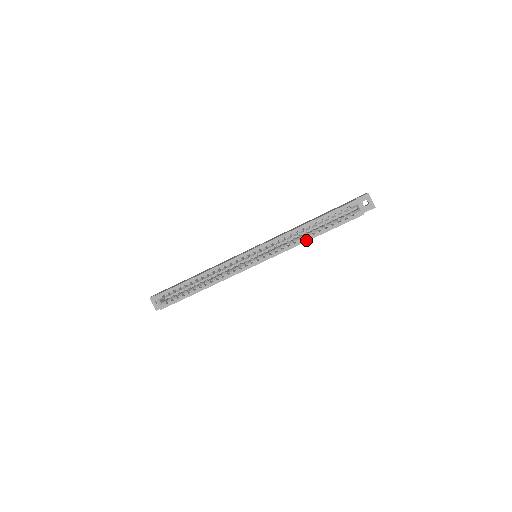
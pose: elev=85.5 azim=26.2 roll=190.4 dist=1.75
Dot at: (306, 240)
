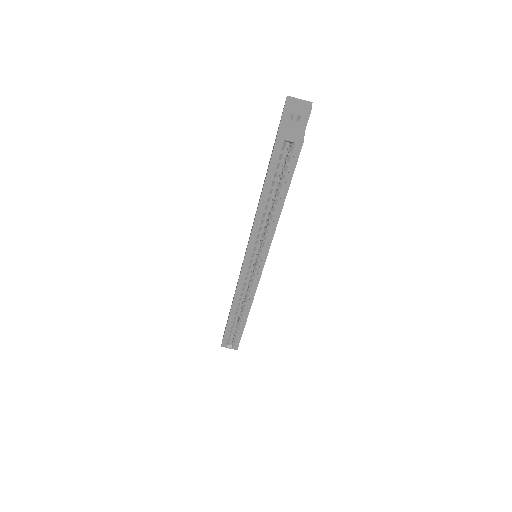
Dot at: (277, 218)
